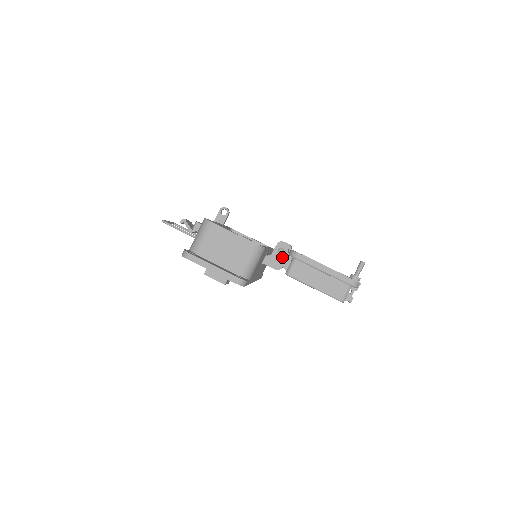
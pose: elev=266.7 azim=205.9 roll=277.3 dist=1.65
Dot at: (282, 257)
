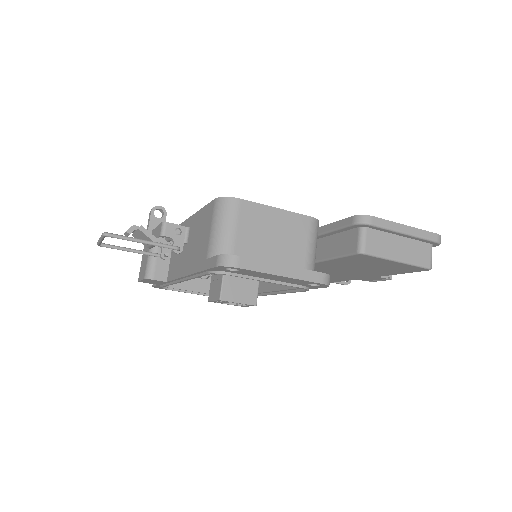
Dot at: occluded
